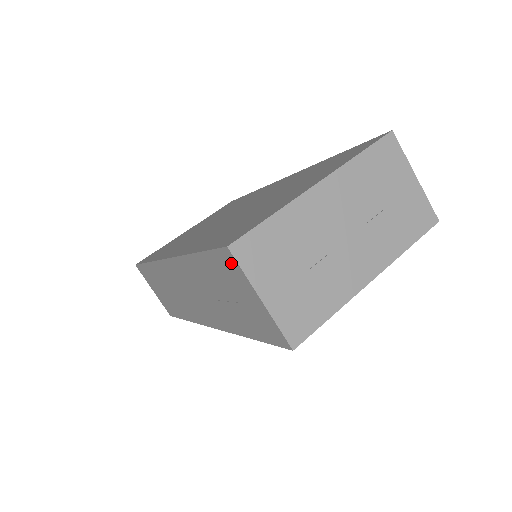
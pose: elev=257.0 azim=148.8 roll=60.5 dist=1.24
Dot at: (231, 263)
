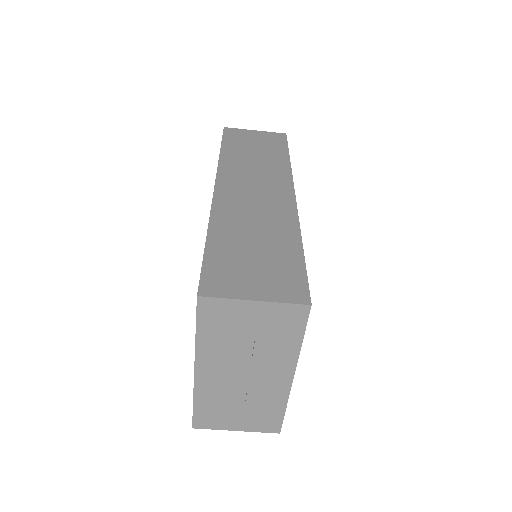
Dot at: occluded
